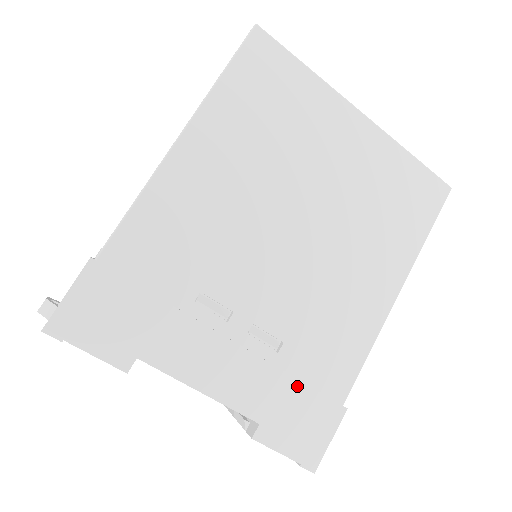
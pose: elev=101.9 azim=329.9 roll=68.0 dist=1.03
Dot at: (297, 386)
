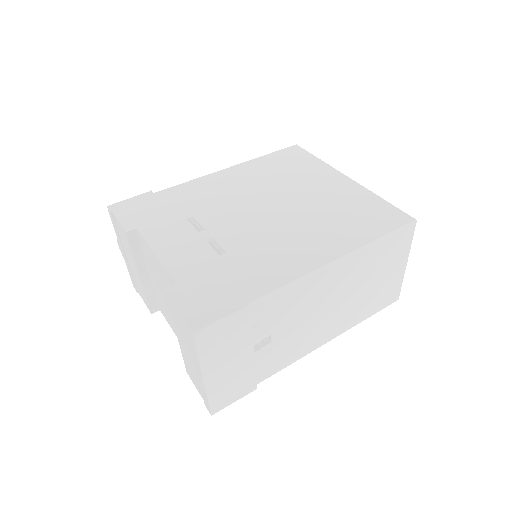
Dot at: (218, 275)
